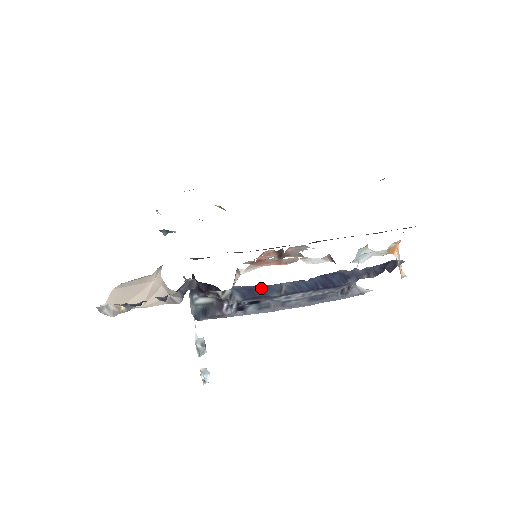
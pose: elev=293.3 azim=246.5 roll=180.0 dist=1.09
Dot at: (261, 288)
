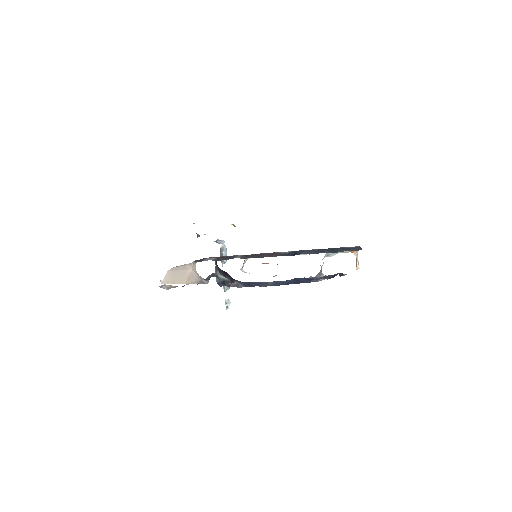
Dot at: (255, 283)
